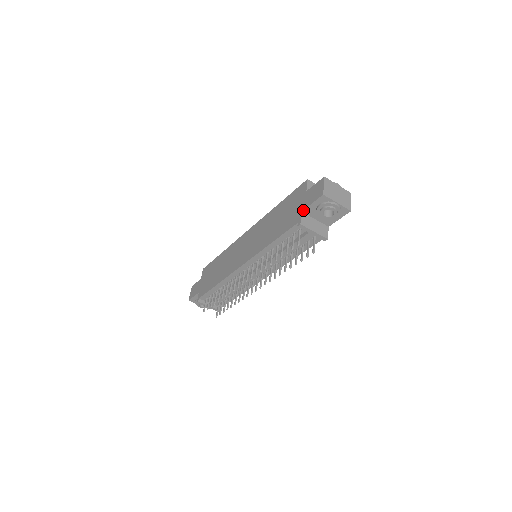
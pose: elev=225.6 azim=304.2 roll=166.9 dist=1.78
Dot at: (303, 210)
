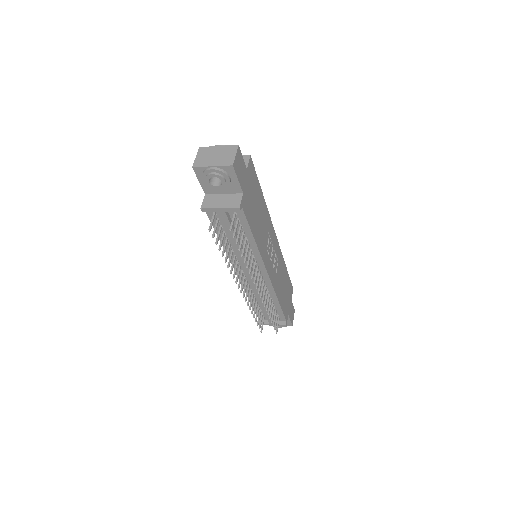
Dot at: (204, 192)
